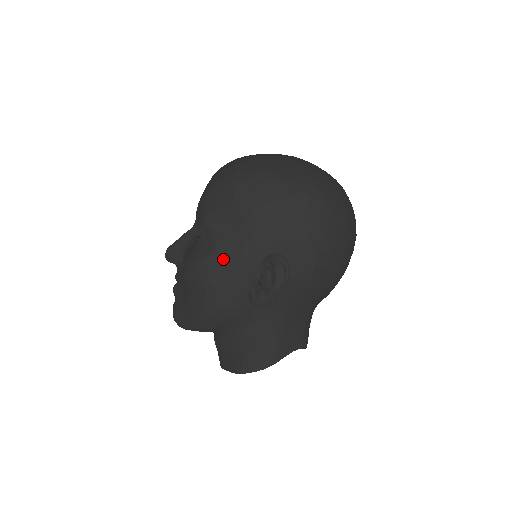
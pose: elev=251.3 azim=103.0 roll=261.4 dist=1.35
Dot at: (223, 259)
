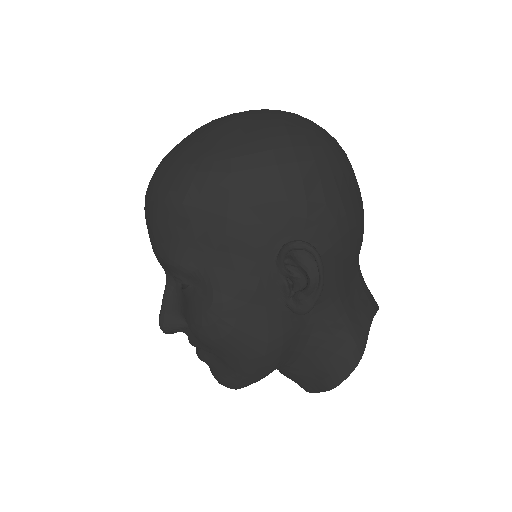
Dot at: (231, 293)
